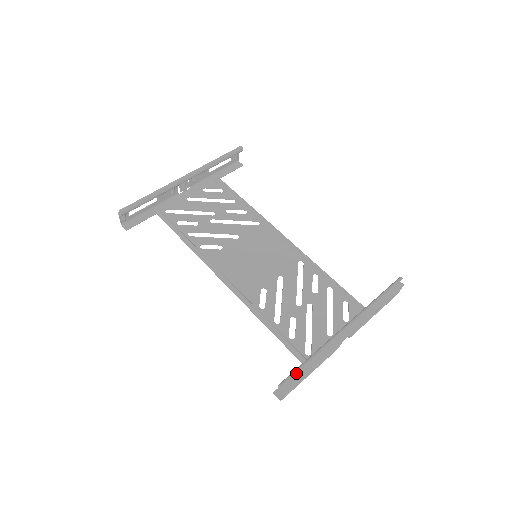
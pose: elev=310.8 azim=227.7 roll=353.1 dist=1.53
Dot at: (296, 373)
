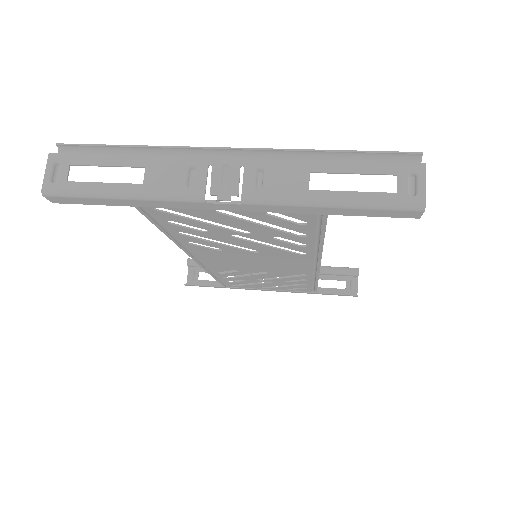
Dot at: (92, 145)
